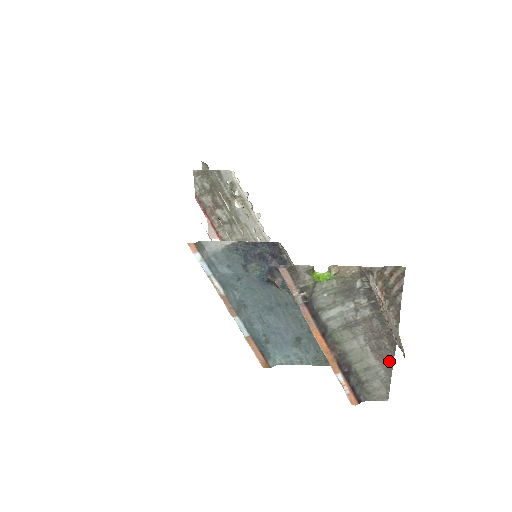
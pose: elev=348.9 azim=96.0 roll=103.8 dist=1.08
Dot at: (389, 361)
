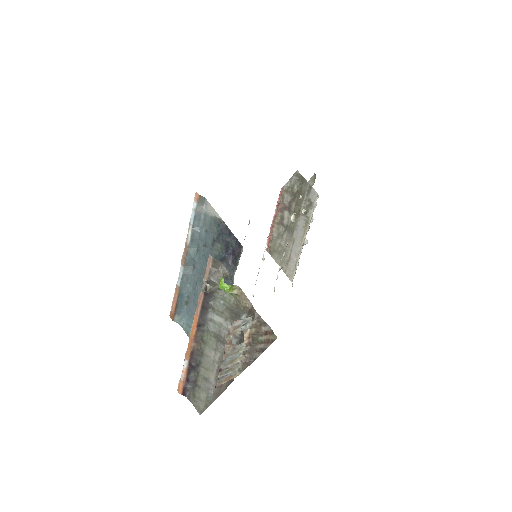
Dot at: (221, 389)
